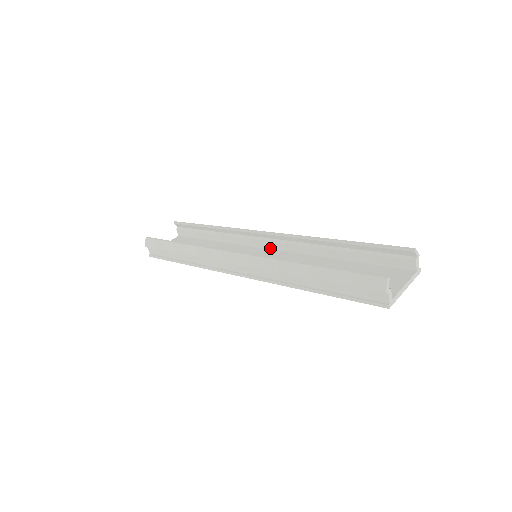
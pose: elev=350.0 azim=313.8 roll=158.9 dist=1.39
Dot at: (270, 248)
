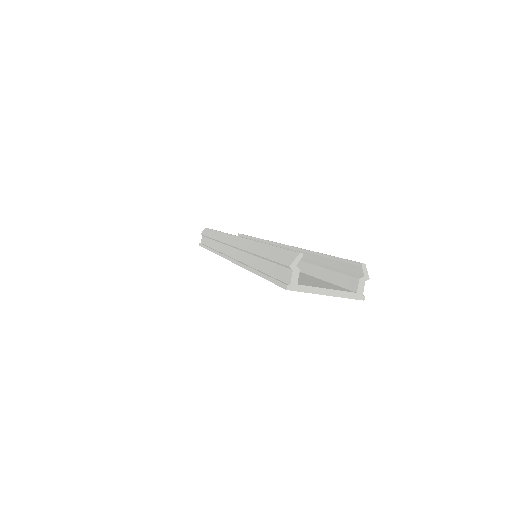
Dot at: occluded
